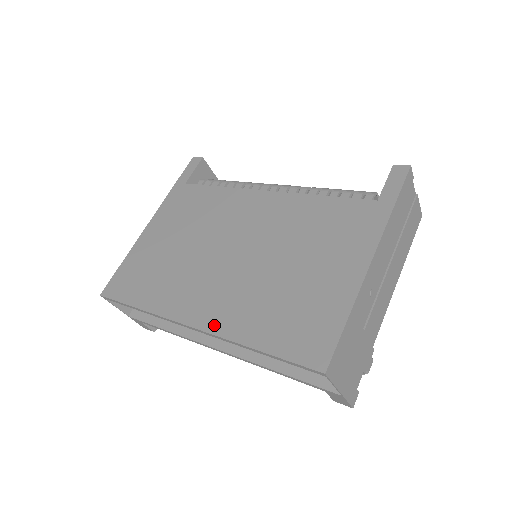
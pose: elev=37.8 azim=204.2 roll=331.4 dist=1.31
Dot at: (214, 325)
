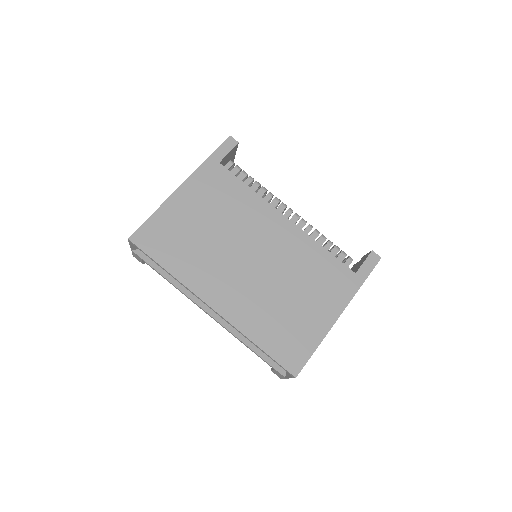
Dot at: (230, 315)
